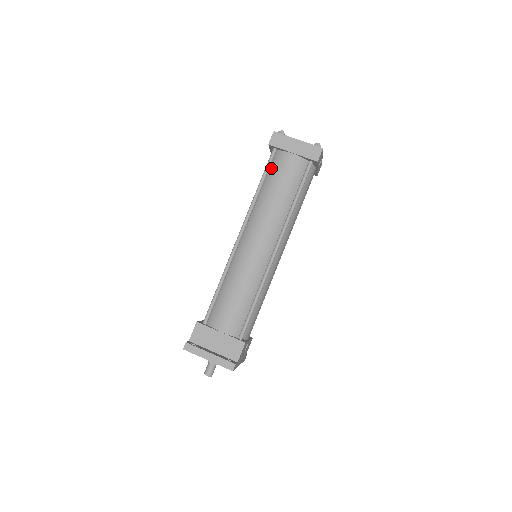
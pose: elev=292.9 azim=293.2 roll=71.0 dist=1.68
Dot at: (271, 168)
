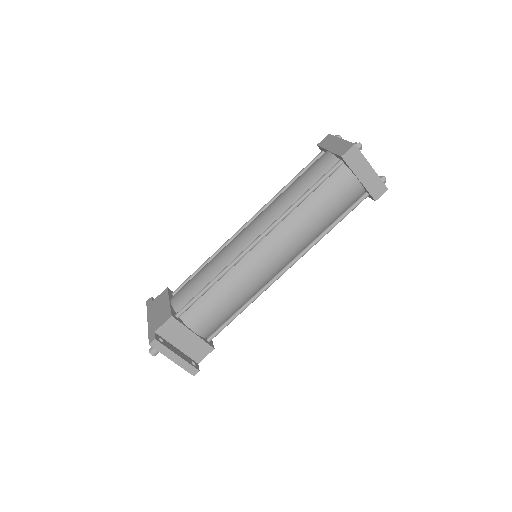
Dot at: (327, 181)
